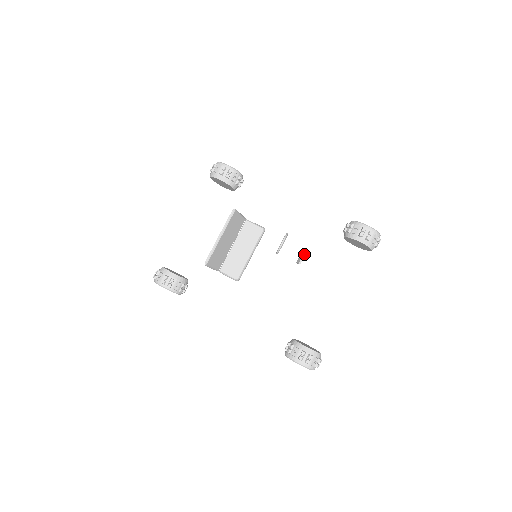
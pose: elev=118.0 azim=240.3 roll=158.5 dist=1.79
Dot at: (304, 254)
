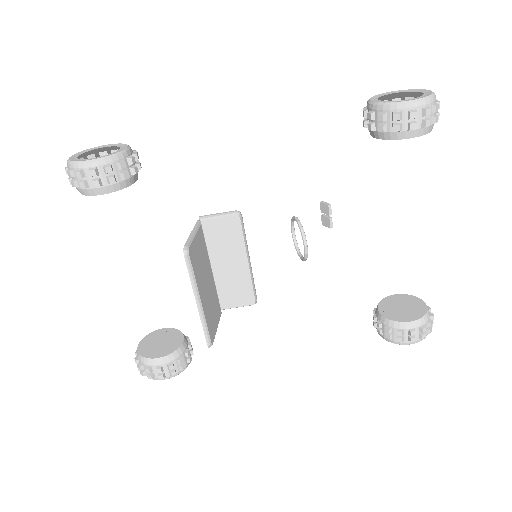
Dot at: (329, 210)
